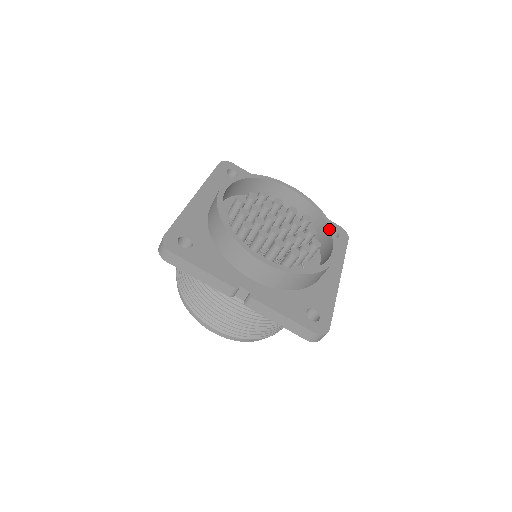
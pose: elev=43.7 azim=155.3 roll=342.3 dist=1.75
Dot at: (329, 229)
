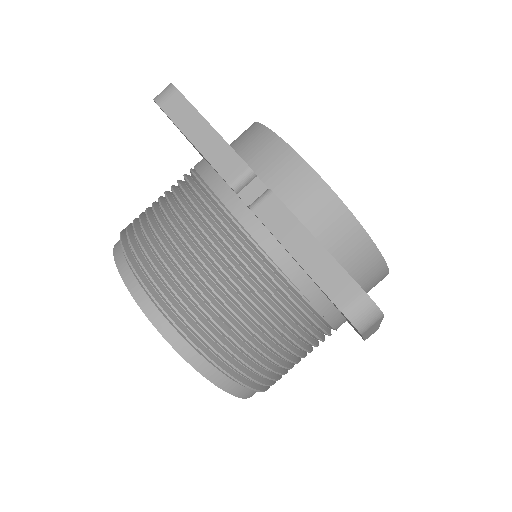
Dot at: occluded
